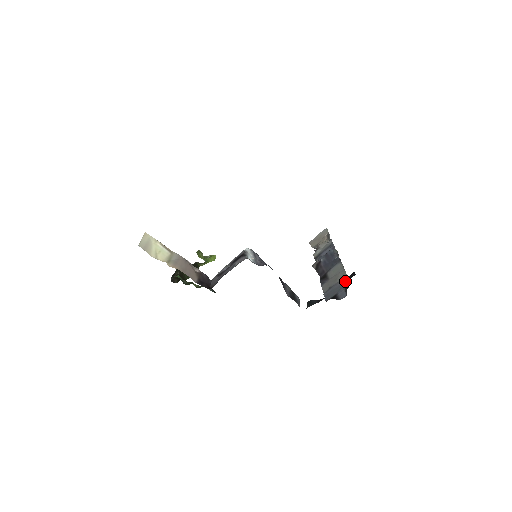
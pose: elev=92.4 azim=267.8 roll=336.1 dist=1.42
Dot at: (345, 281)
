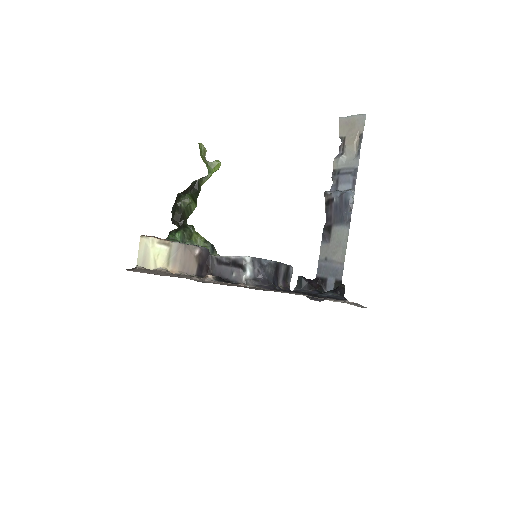
Dot at: (339, 270)
